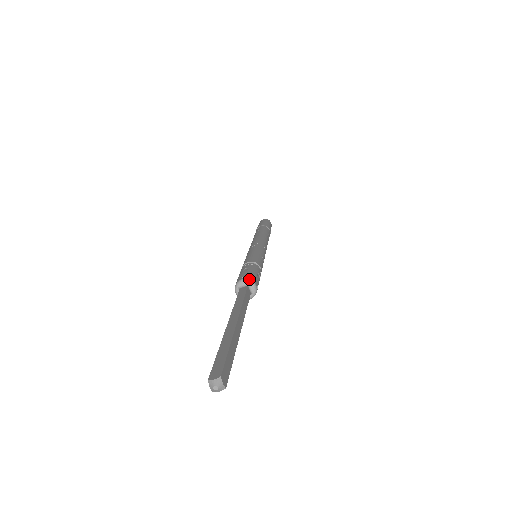
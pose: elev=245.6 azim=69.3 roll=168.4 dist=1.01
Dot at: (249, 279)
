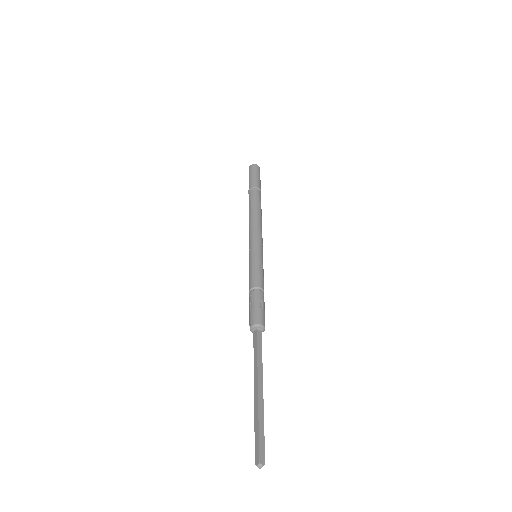
Dot at: (255, 324)
